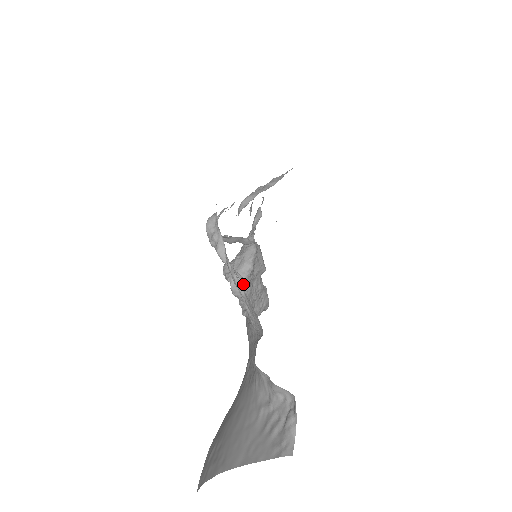
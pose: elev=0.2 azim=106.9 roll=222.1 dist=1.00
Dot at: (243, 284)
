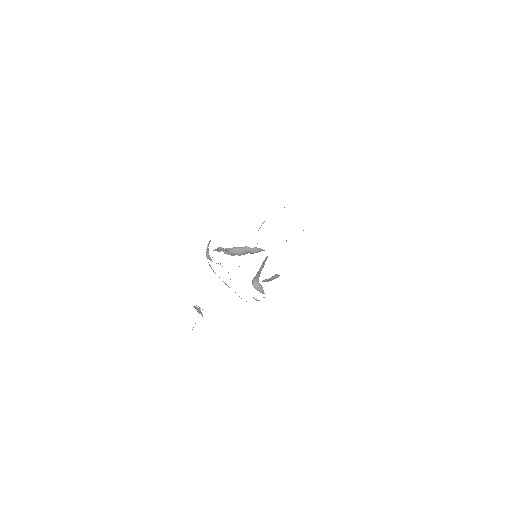
Dot at: (258, 280)
